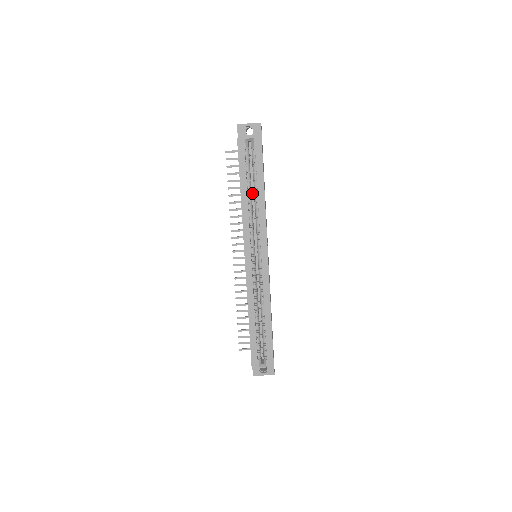
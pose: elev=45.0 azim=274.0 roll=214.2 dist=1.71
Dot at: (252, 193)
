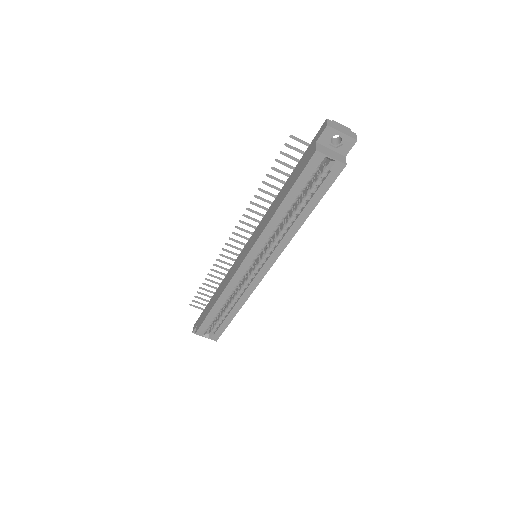
Dot at: occluded
